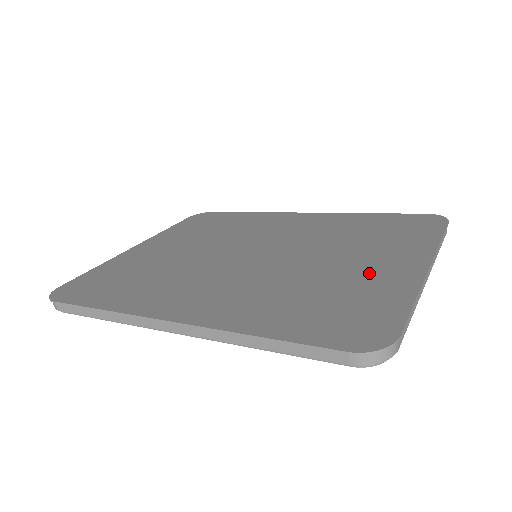
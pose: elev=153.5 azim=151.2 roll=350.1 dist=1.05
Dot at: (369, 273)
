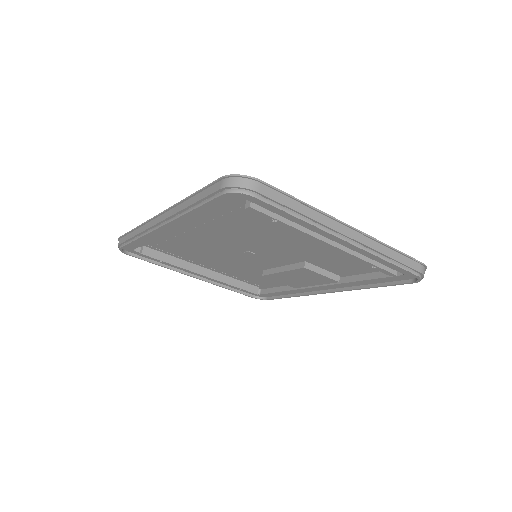
Dot at: occluded
